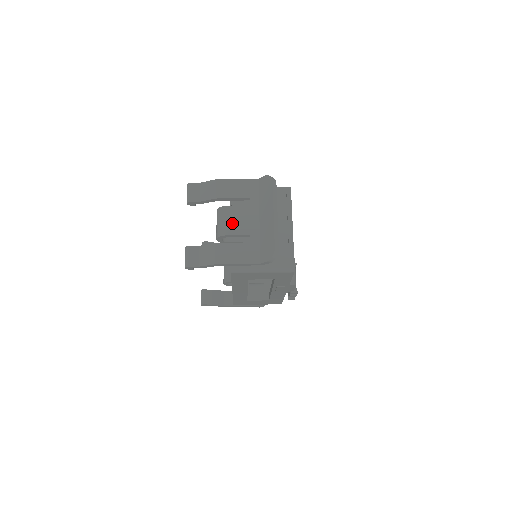
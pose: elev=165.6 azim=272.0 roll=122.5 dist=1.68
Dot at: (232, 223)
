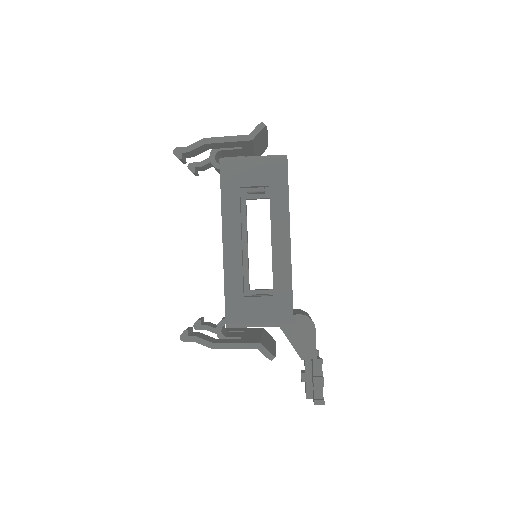
Dot at: occluded
